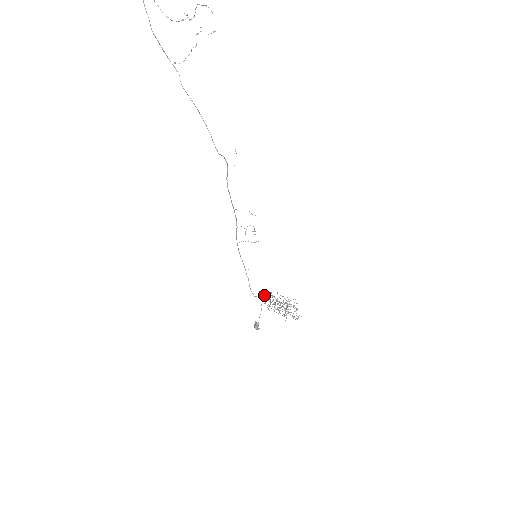
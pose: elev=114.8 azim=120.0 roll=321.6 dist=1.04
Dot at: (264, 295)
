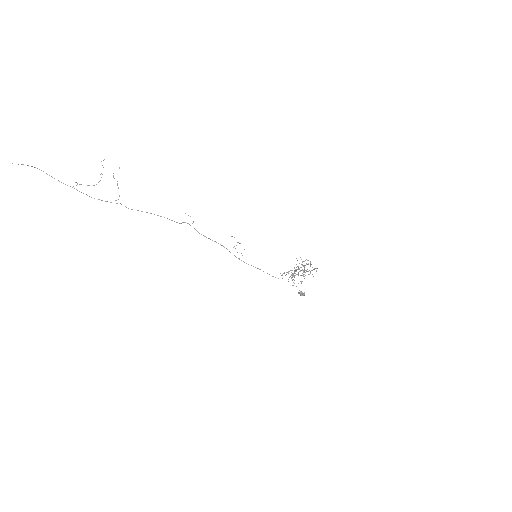
Dot at: (286, 274)
